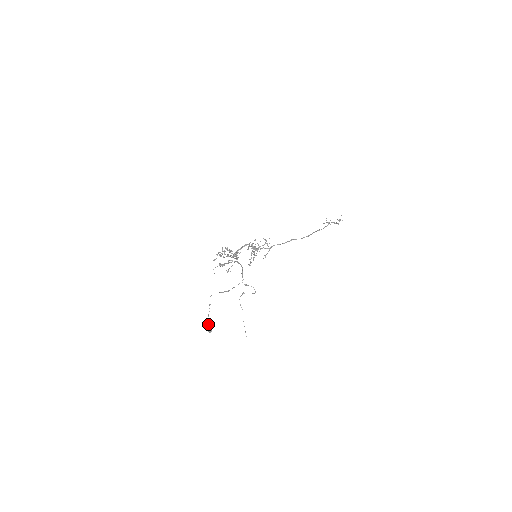
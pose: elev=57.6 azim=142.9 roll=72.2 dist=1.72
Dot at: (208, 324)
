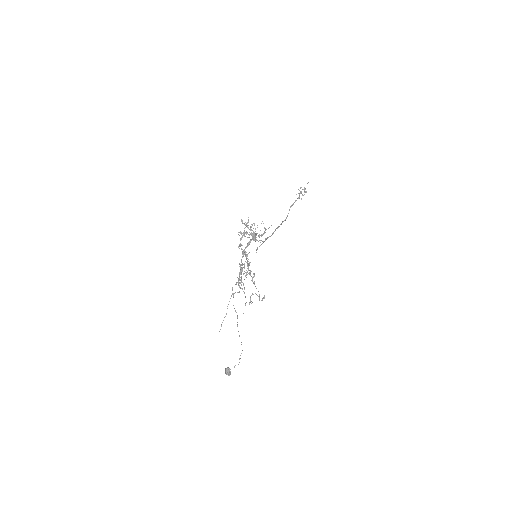
Dot at: (230, 371)
